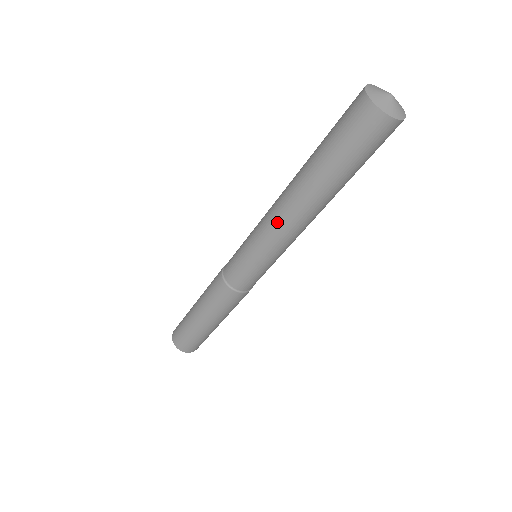
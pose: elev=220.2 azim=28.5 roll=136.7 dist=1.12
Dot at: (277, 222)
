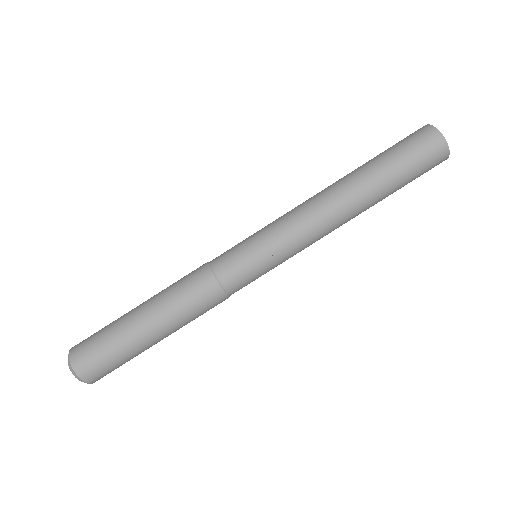
Dot at: (304, 202)
